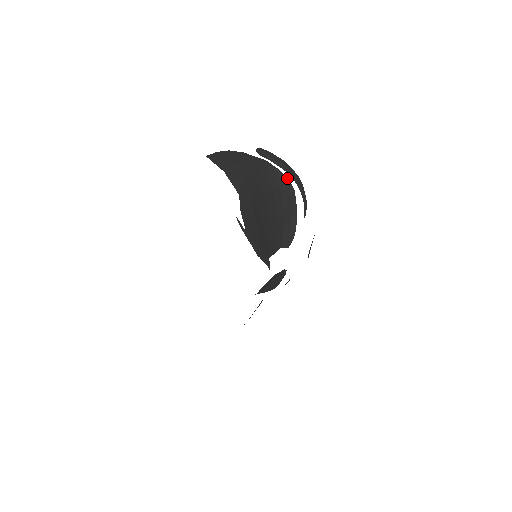
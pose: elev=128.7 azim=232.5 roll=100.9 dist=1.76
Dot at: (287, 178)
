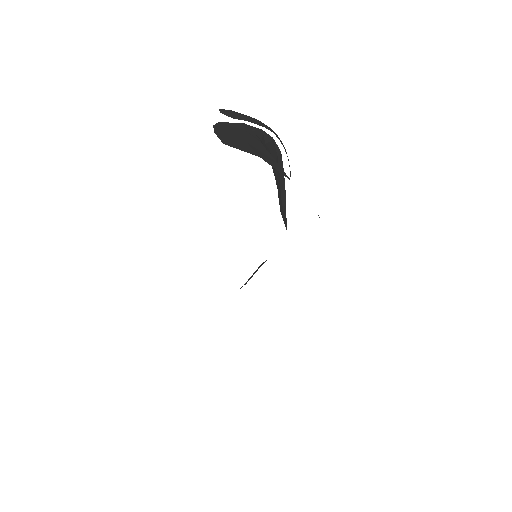
Dot at: (271, 137)
